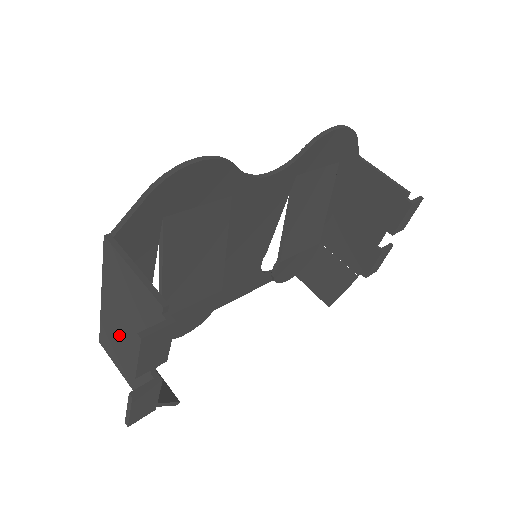
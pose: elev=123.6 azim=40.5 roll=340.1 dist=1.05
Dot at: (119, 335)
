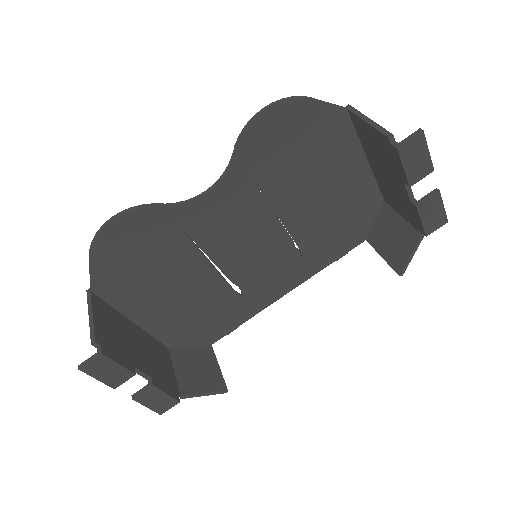
Dot at: occluded
